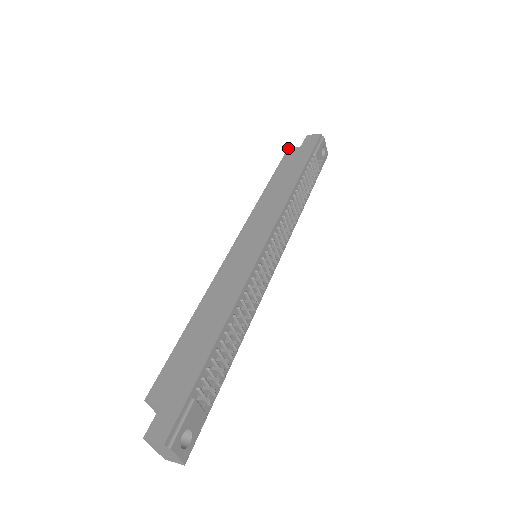
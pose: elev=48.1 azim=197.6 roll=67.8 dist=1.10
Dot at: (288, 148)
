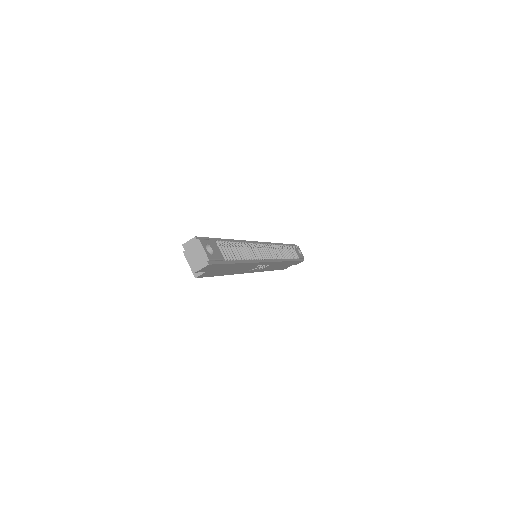
Dot at: occluded
